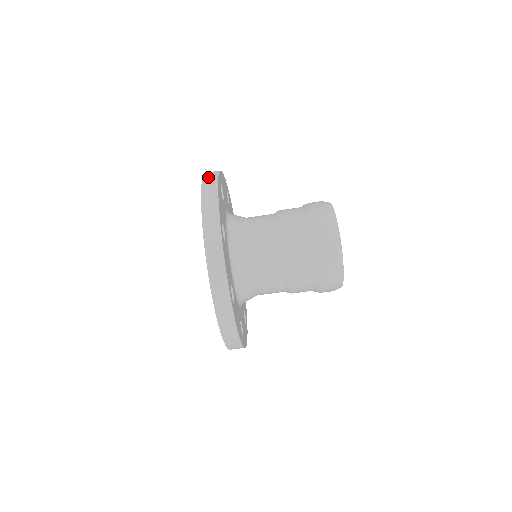
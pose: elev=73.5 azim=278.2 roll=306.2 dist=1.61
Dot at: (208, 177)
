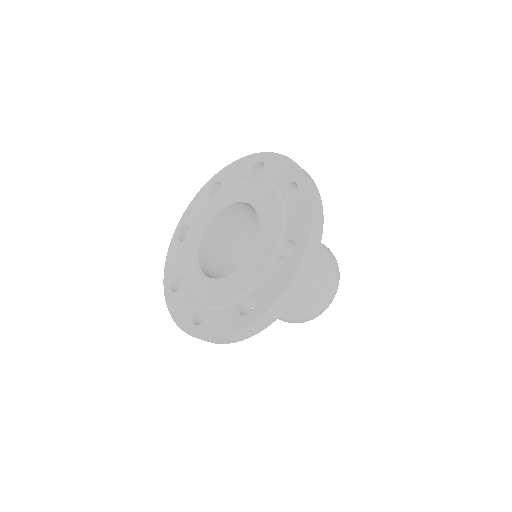
Dot at: (313, 186)
